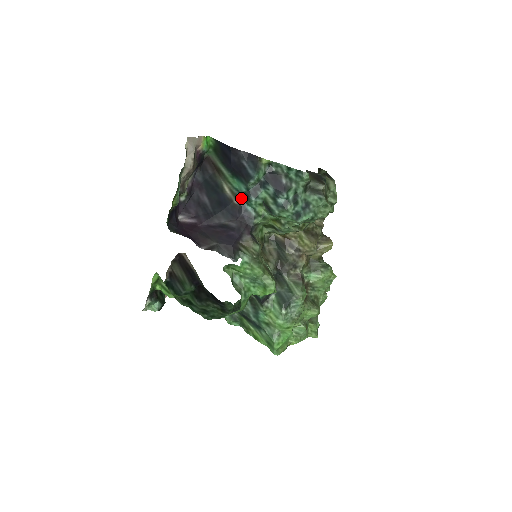
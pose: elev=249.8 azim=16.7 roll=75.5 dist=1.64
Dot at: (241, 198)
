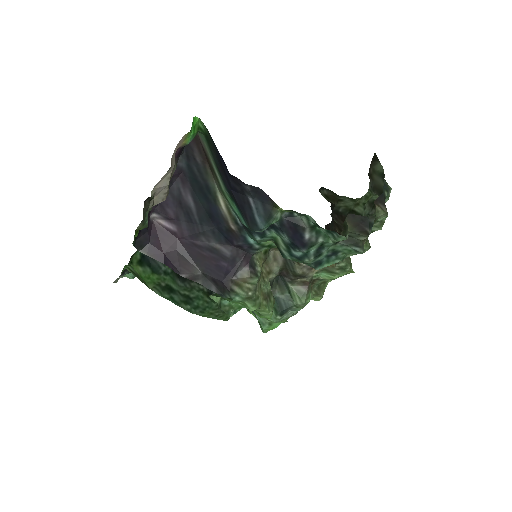
Dot at: (241, 226)
